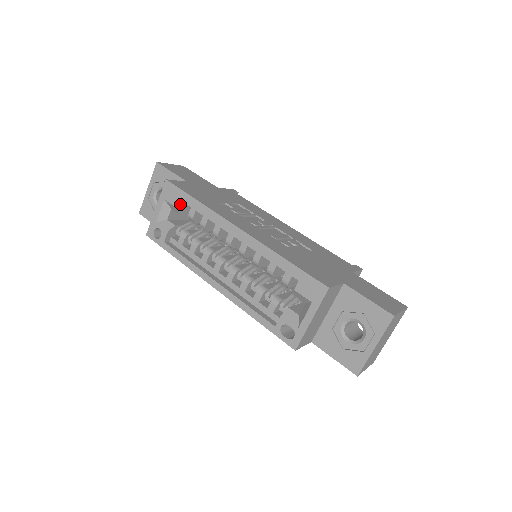
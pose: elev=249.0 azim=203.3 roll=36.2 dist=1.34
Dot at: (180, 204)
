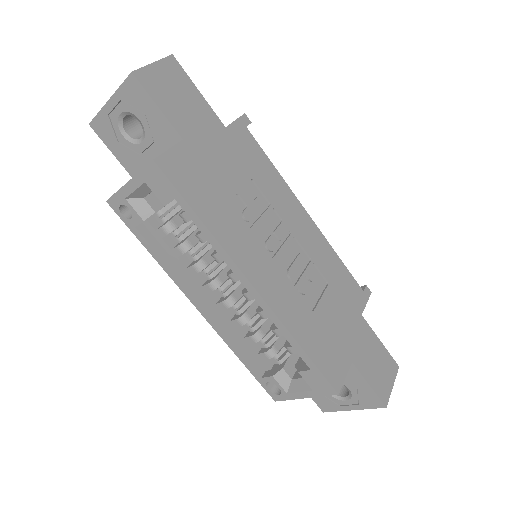
Dot at: (170, 201)
